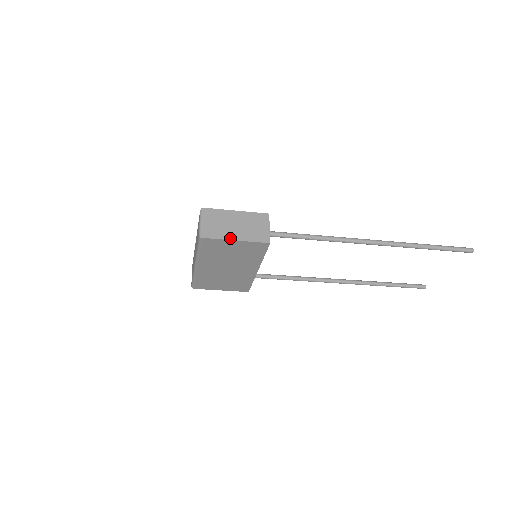
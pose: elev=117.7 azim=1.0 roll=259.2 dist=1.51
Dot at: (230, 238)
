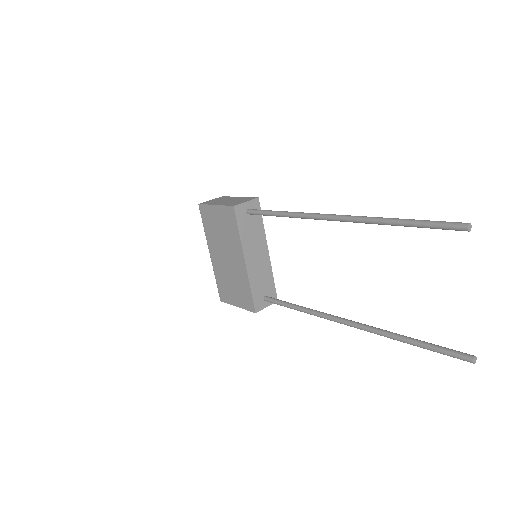
Dot at: (213, 204)
